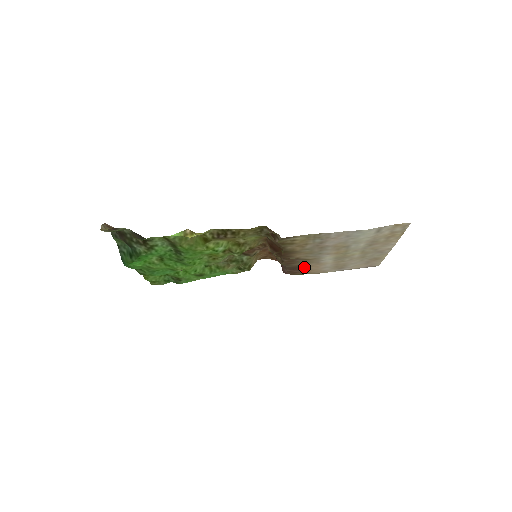
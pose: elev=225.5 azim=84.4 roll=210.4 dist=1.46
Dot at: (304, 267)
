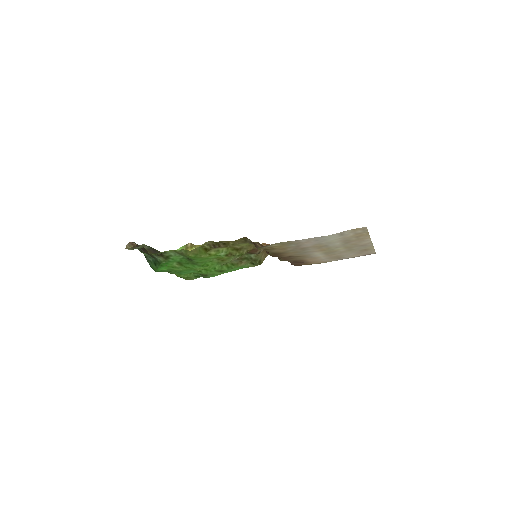
Dot at: (303, 260)
